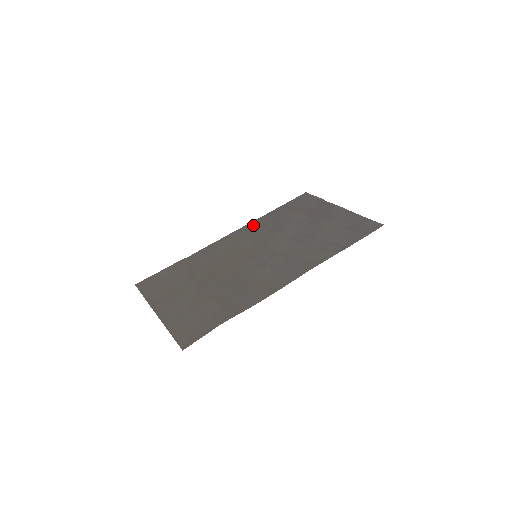
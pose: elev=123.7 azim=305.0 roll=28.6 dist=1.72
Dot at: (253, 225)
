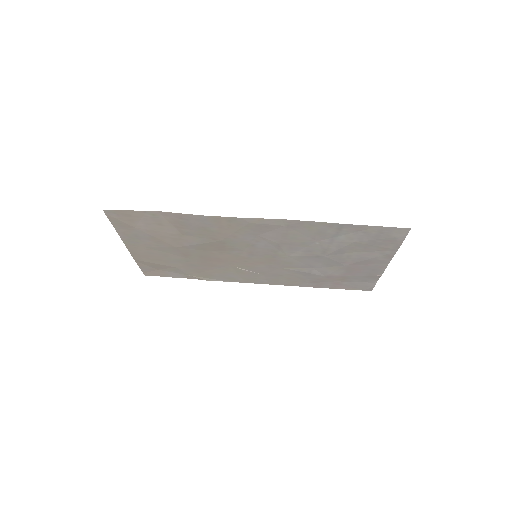
Dot at: (288, 282)
